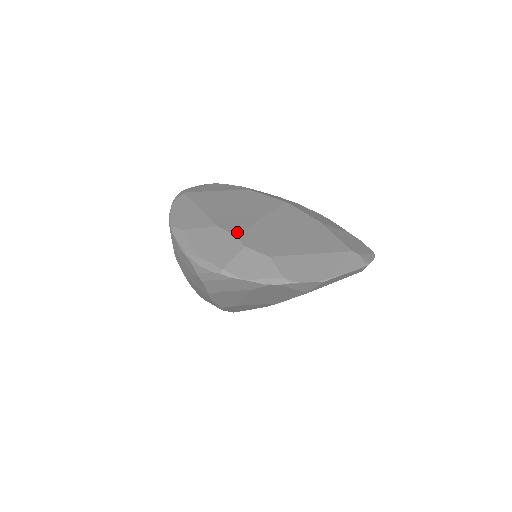
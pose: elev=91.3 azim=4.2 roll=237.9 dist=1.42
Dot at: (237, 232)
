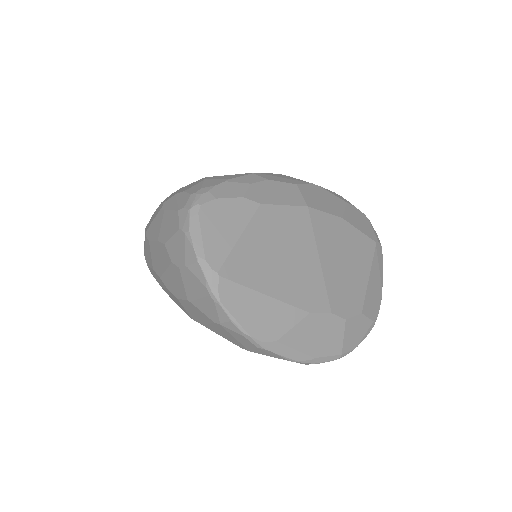
Dot at: (329, 307)
